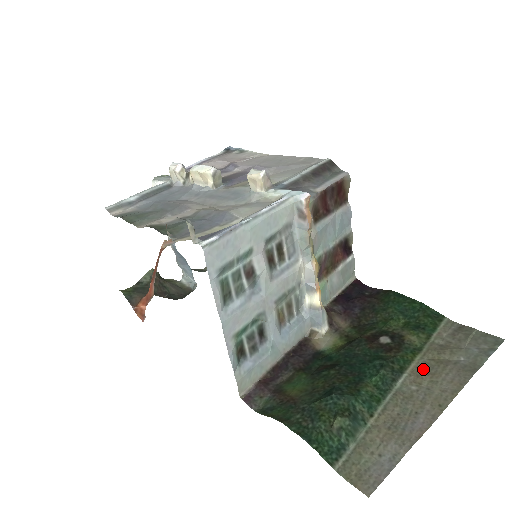
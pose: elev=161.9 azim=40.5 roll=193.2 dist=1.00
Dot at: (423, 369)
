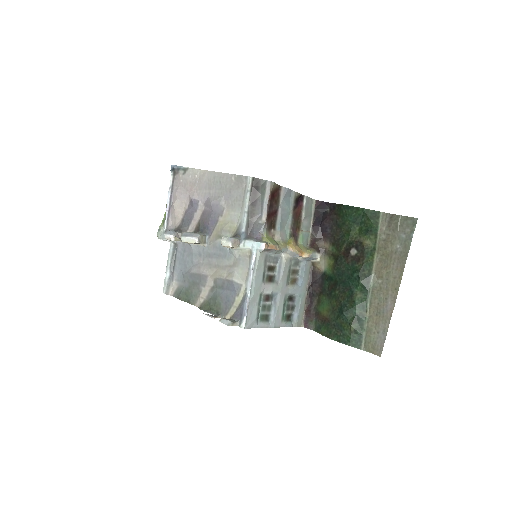
Dot at: (380, 265)
